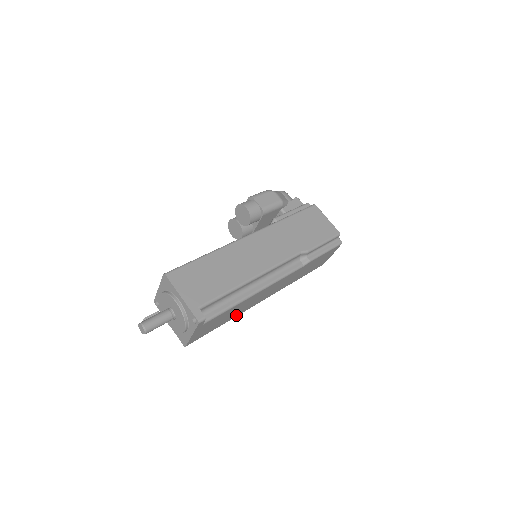
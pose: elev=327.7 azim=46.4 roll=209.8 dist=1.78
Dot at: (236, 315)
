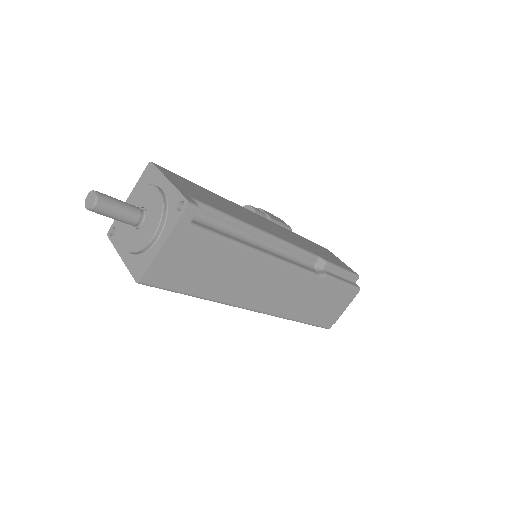
Dot at: (221, 296)
